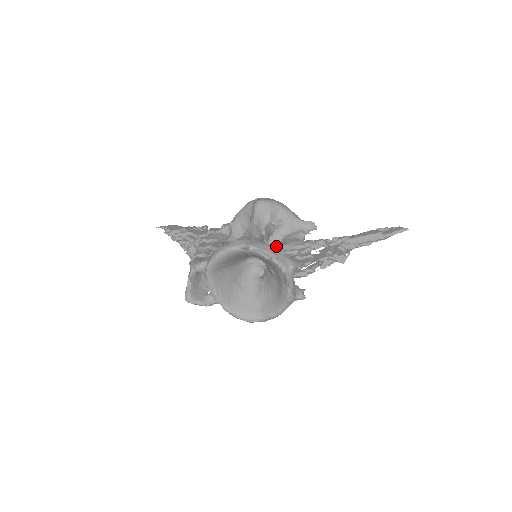
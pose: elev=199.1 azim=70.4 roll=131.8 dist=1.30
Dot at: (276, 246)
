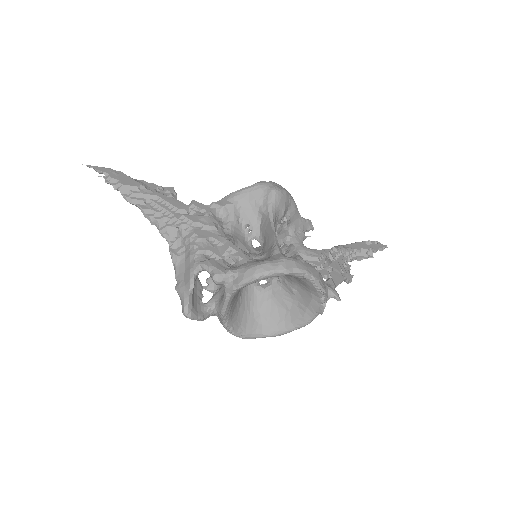
Dot at: occluded
